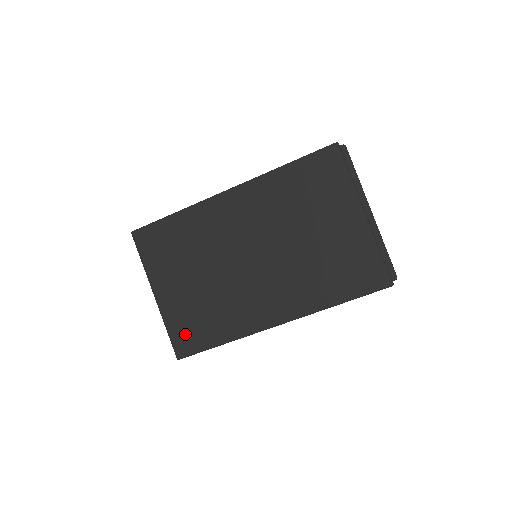
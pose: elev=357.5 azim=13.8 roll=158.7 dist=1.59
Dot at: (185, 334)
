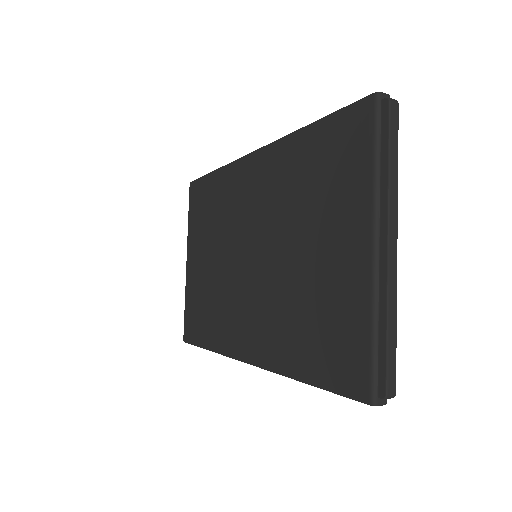
Dot at: (192, 317)
